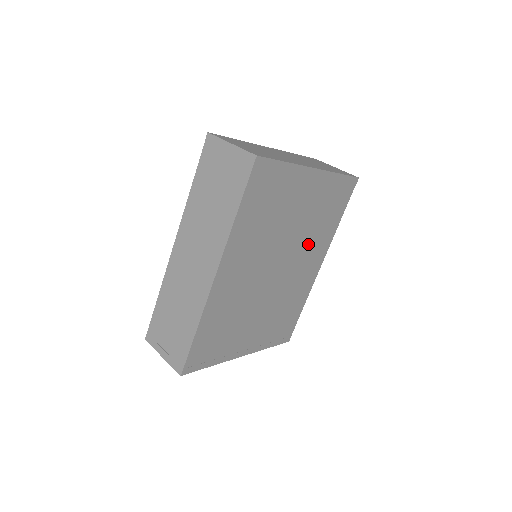
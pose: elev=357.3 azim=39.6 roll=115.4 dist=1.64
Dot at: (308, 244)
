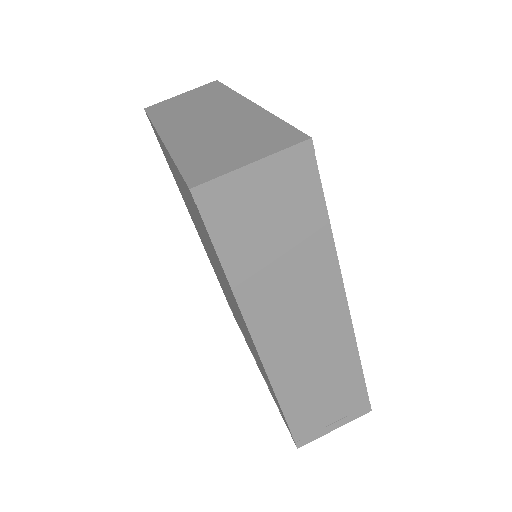
Dot at: occluded
